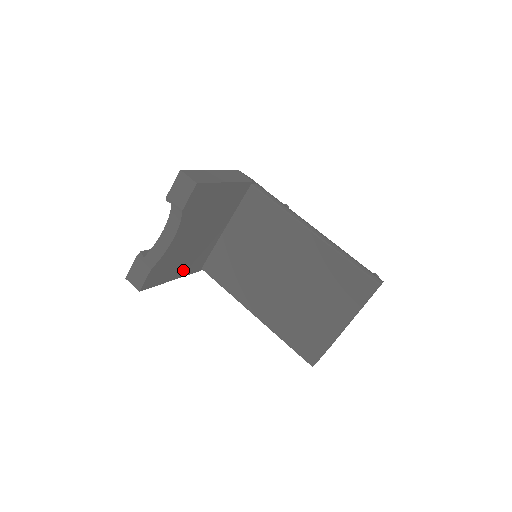
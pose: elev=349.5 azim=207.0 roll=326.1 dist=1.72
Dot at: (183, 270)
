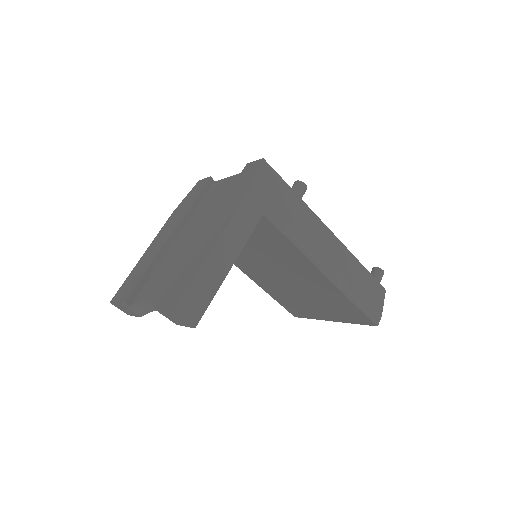
Dot at: occluded
